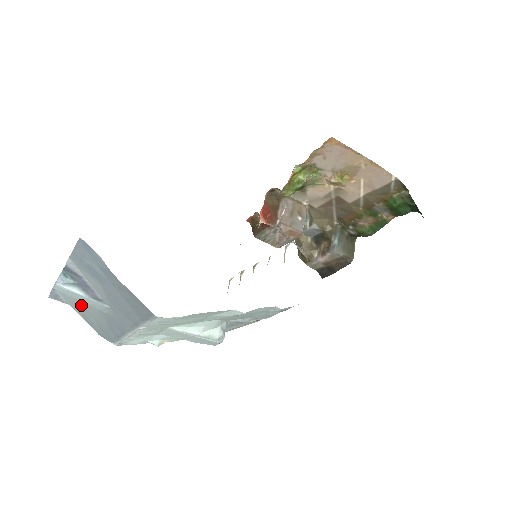
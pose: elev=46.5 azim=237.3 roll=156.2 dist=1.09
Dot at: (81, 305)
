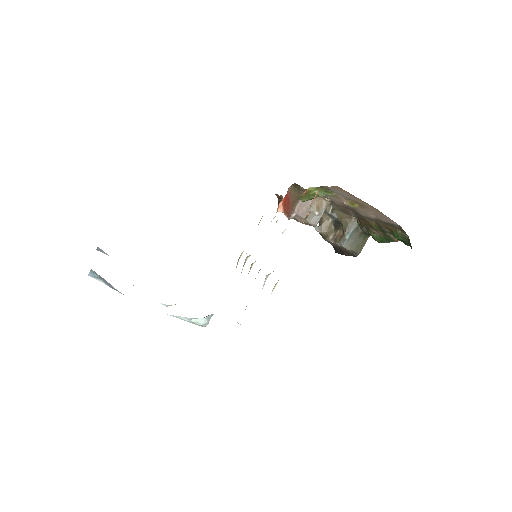
Dot at: occluded
